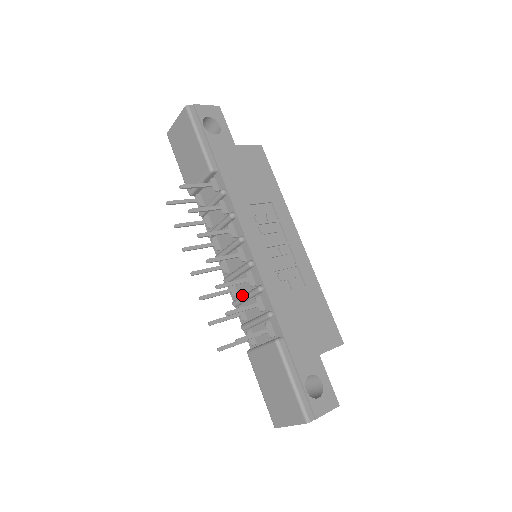
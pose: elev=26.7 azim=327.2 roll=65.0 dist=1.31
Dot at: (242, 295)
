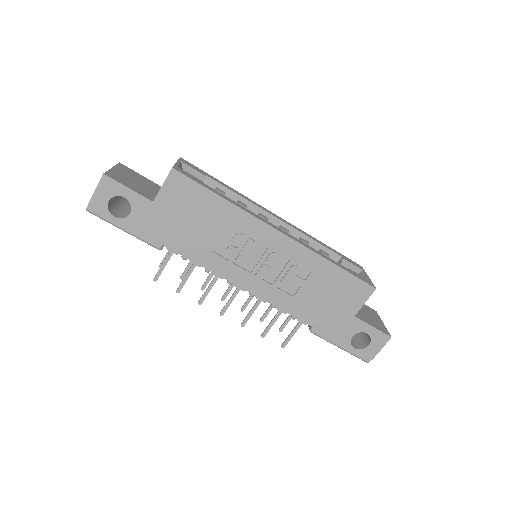
Dot at: occluded
